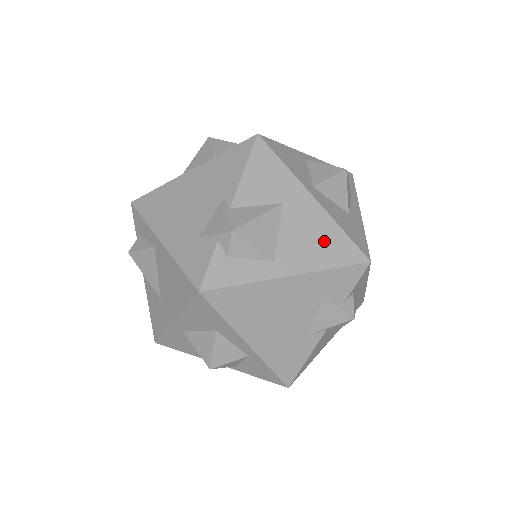
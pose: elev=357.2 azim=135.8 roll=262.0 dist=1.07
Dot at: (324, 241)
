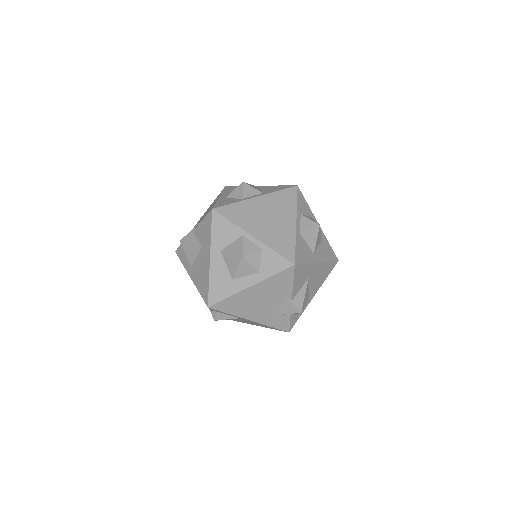
Dot at: (324, 273)
